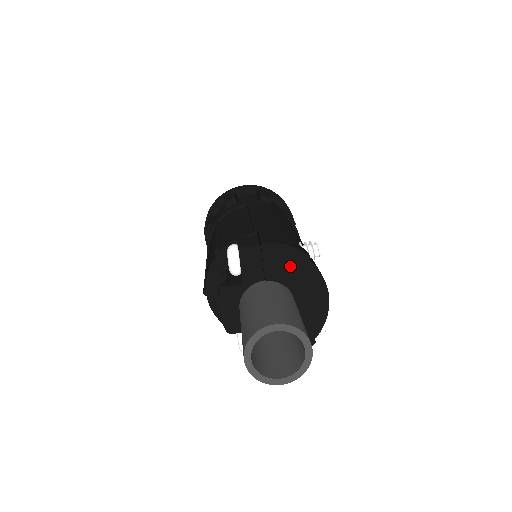
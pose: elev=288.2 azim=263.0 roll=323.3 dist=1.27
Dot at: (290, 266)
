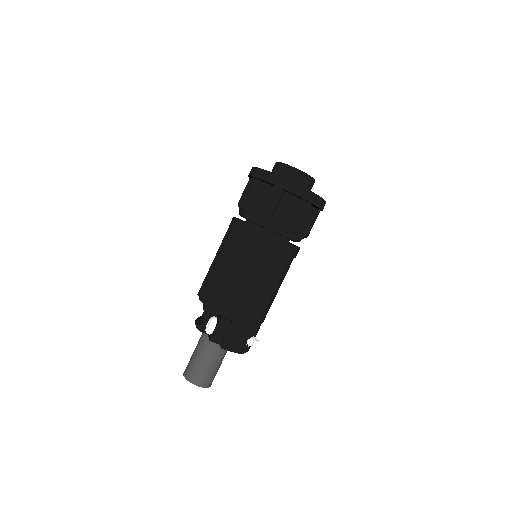
Dot at: occluded
